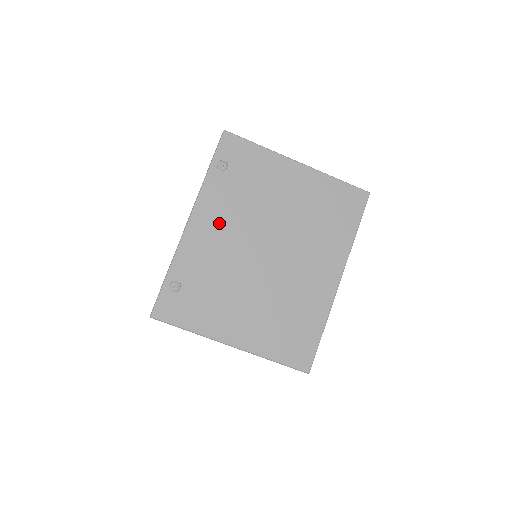
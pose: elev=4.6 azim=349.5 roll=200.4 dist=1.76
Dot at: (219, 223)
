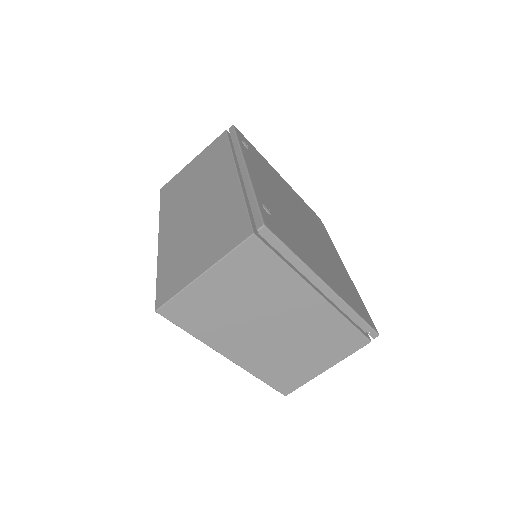
Dot at: (265, 181)
